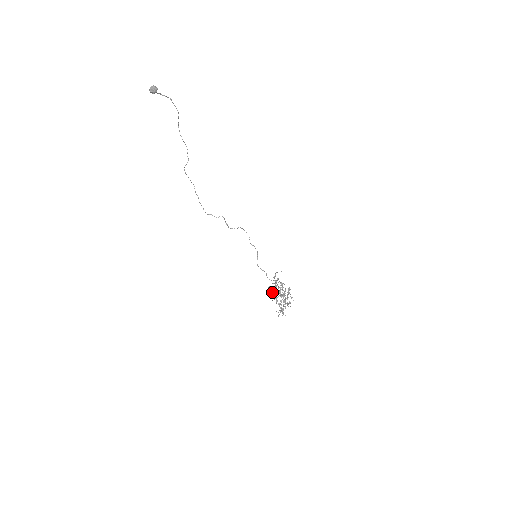
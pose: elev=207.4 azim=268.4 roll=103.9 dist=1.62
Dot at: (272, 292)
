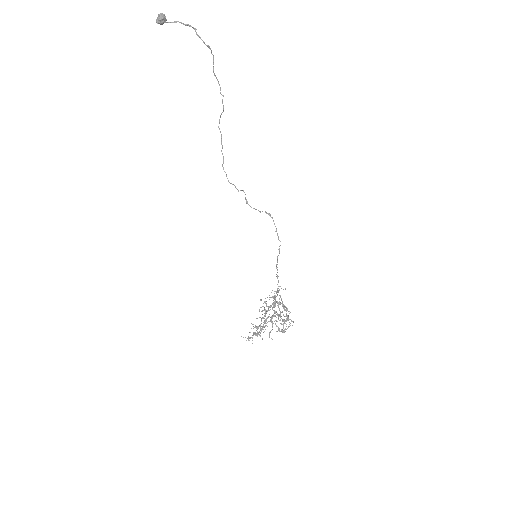
Dot at: (268, 307)
